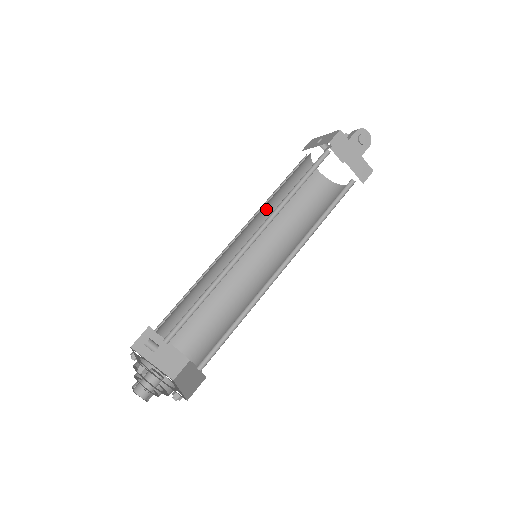
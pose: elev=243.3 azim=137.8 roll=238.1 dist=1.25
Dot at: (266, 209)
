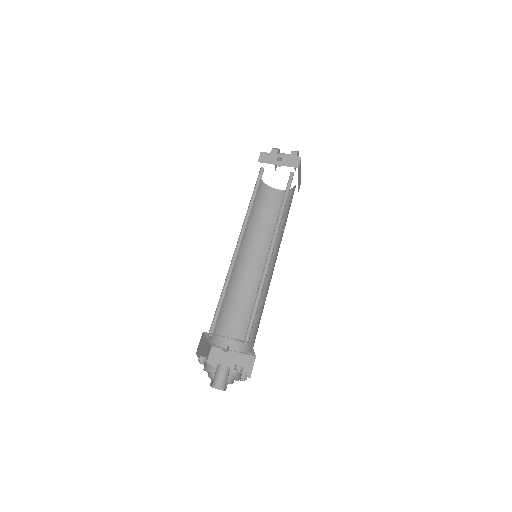
Dot at: (249, 214)
